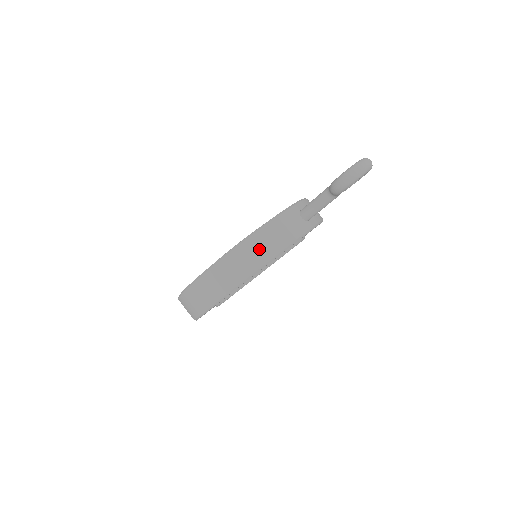
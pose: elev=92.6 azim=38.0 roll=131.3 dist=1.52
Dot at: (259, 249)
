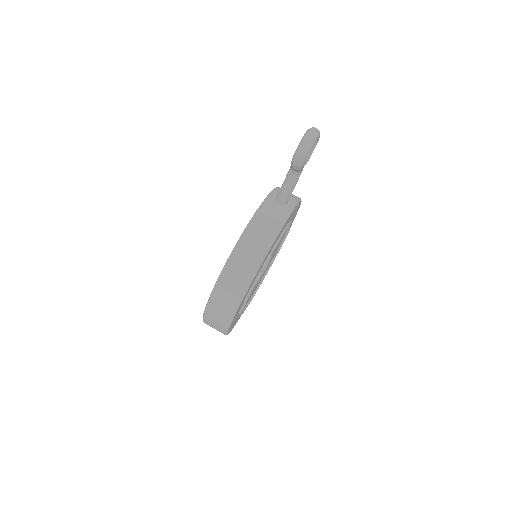
Dot at: (253, 245)
